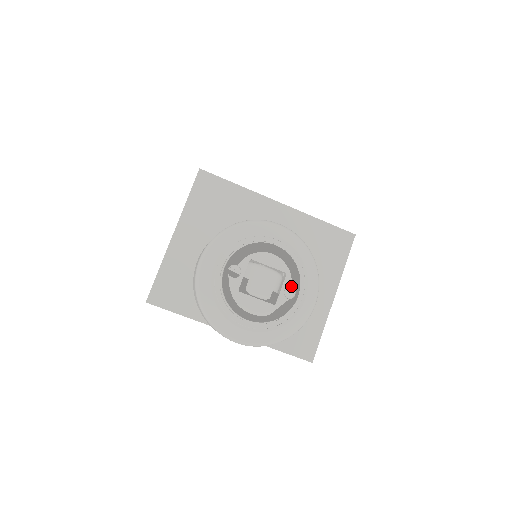
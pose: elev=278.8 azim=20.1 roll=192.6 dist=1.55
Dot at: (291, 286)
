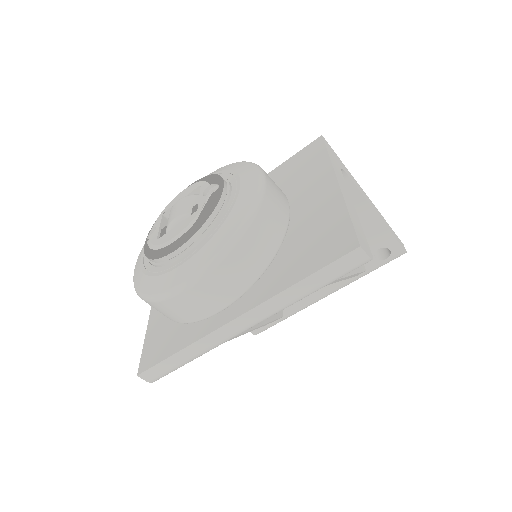
Dot at: (210, 186)
